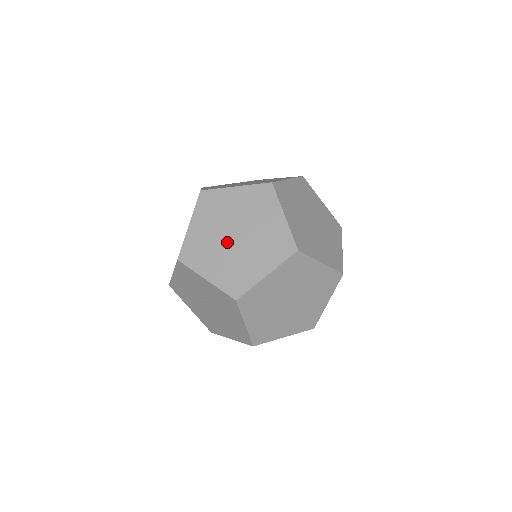
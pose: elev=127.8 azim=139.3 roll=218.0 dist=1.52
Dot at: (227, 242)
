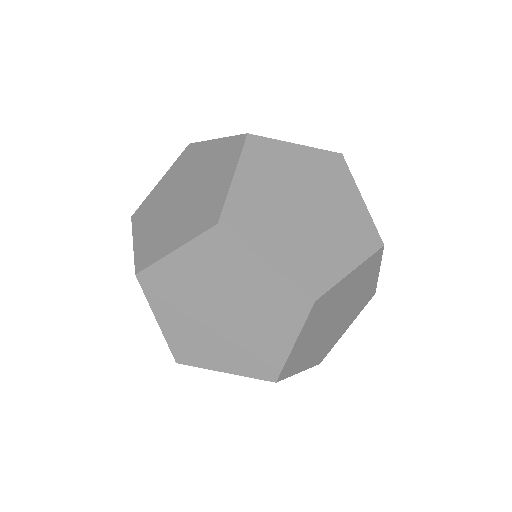
Dot at: (171, 203)
